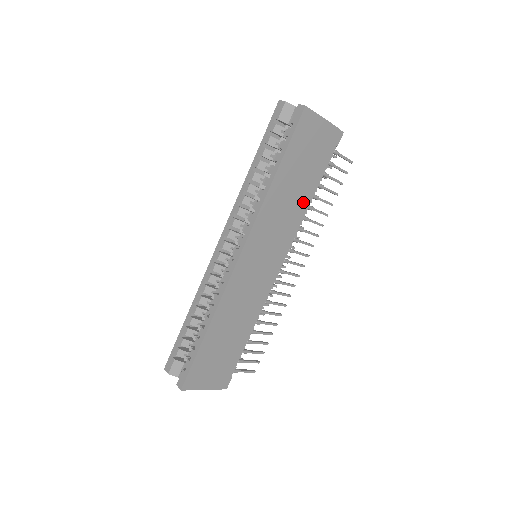
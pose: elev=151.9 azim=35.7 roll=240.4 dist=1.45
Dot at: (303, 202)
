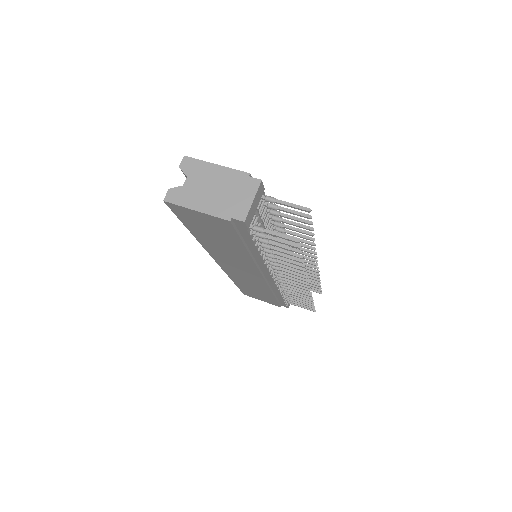
Dot at: (246, 254)
